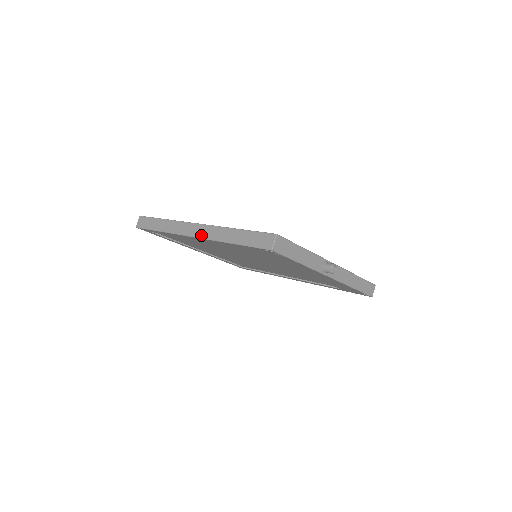
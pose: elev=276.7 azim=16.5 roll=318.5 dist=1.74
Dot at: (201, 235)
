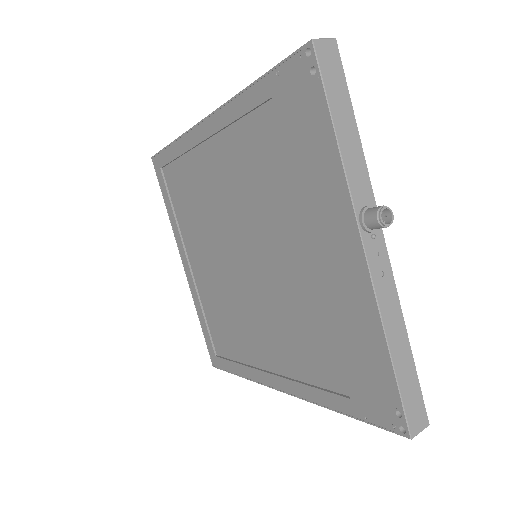
Dot at: occluded
